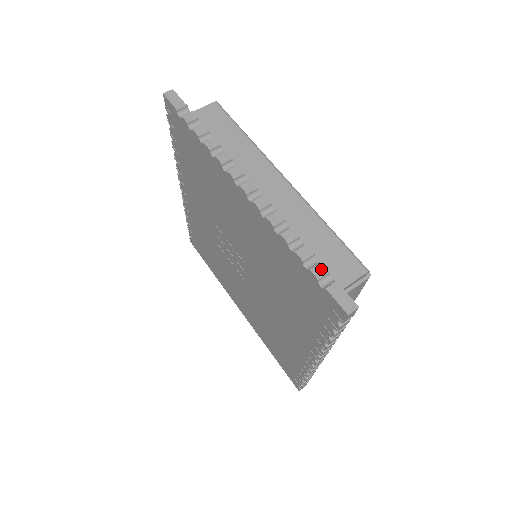
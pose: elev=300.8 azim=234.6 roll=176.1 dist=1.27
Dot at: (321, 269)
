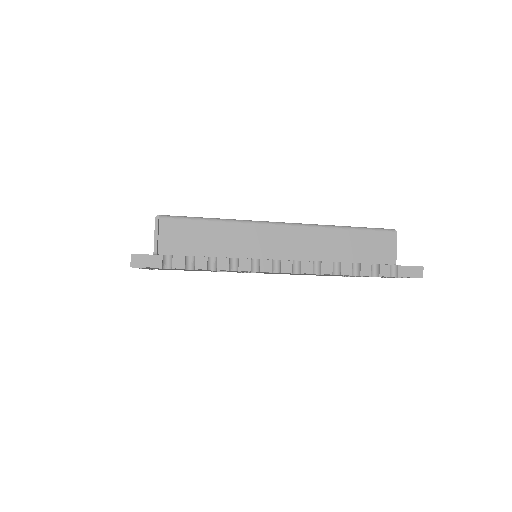
Dot at: (384, 269)
